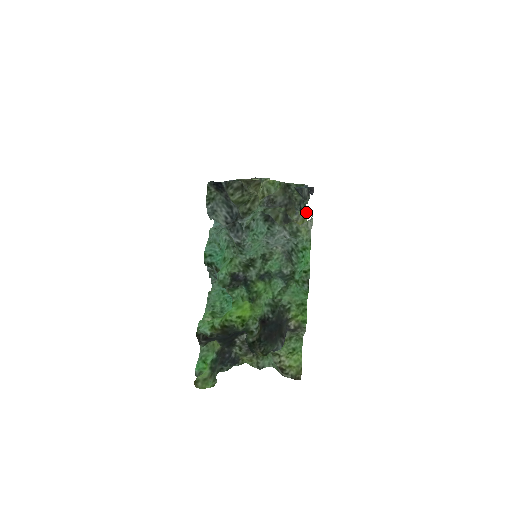
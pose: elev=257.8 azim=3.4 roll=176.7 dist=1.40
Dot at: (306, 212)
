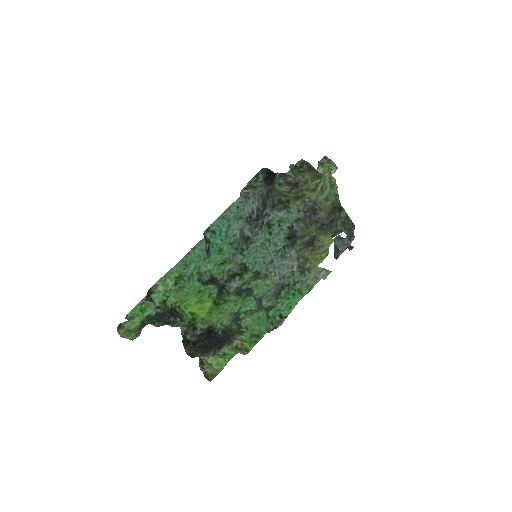
Dot at: occluded
